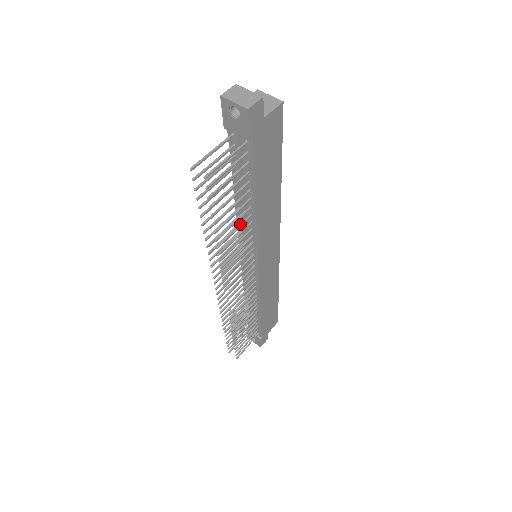
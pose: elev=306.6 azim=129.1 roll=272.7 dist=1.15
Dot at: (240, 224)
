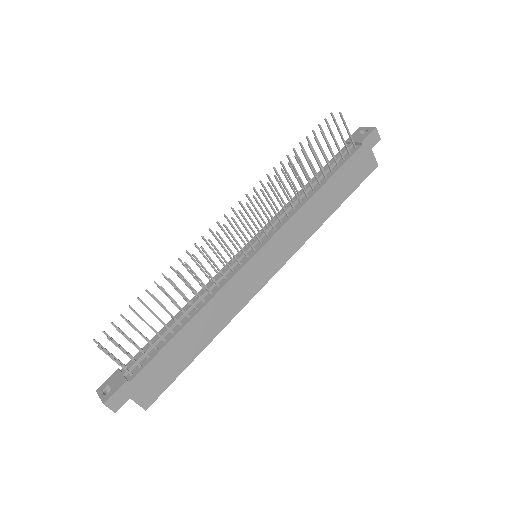
Dot at: occluded
